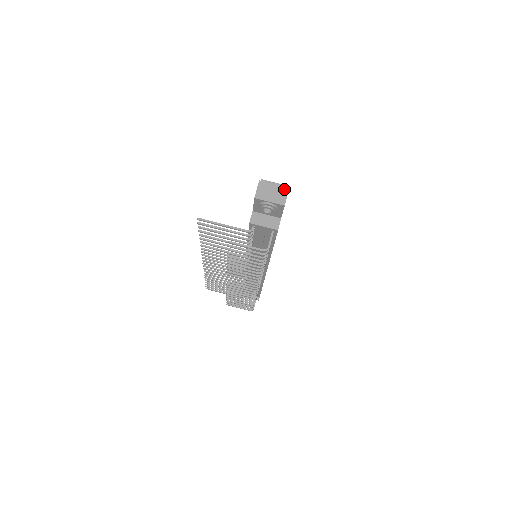
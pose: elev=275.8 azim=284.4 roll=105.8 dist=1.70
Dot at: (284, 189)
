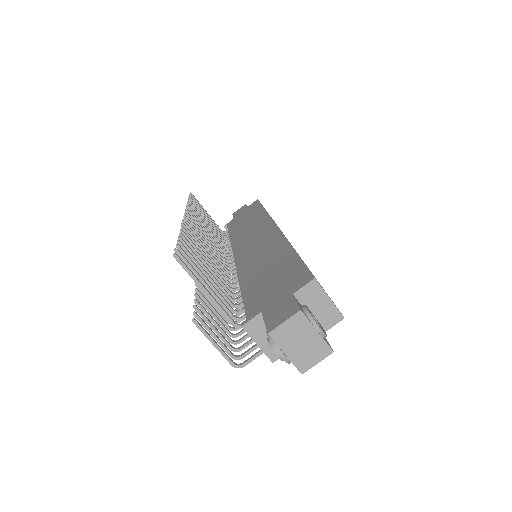
Dot at: (325, 349)
